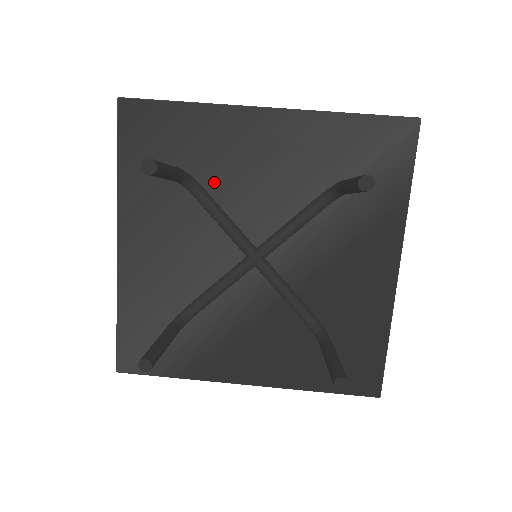
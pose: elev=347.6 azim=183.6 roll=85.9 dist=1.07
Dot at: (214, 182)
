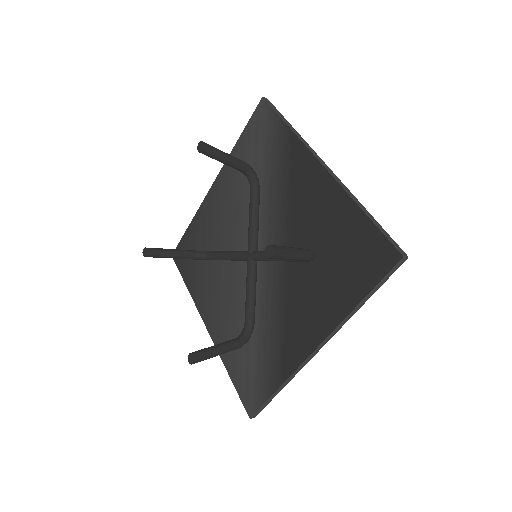
Dot at: (217, 244)
